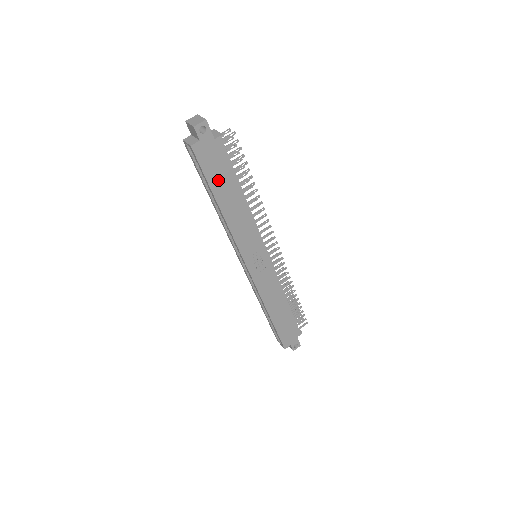
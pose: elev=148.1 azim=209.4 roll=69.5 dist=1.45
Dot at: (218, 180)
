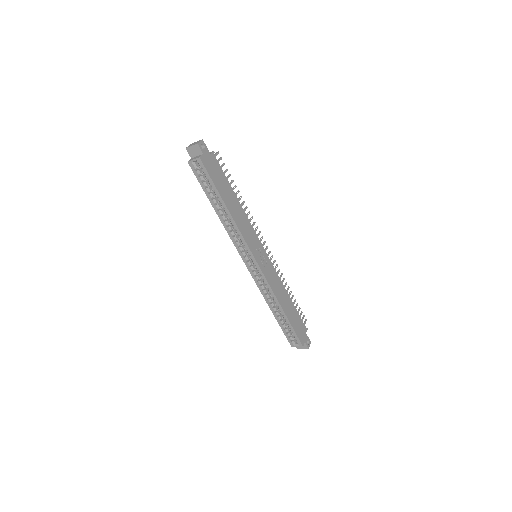
Dot at: (220, 185)
